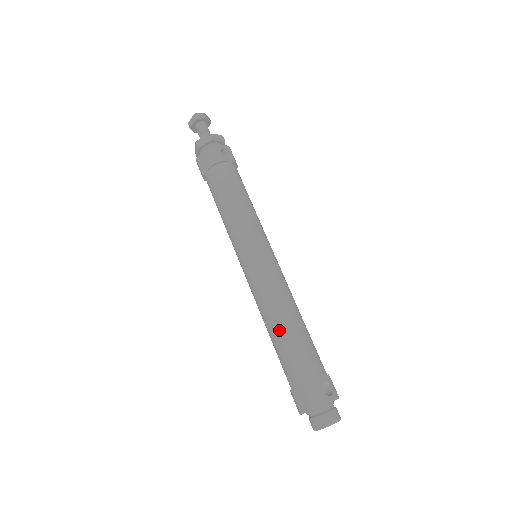
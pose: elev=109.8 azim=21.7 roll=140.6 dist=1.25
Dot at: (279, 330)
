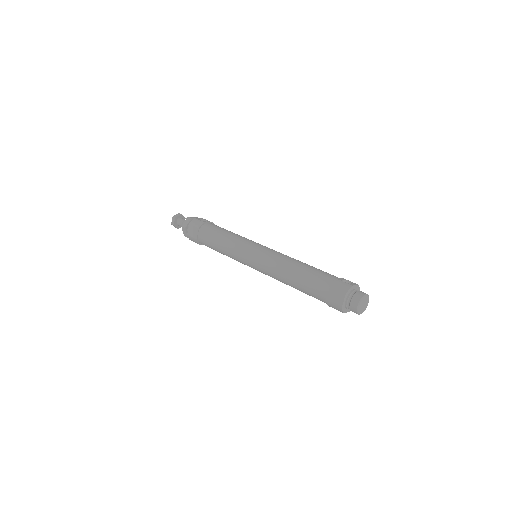
Dot at: (295, 273)
